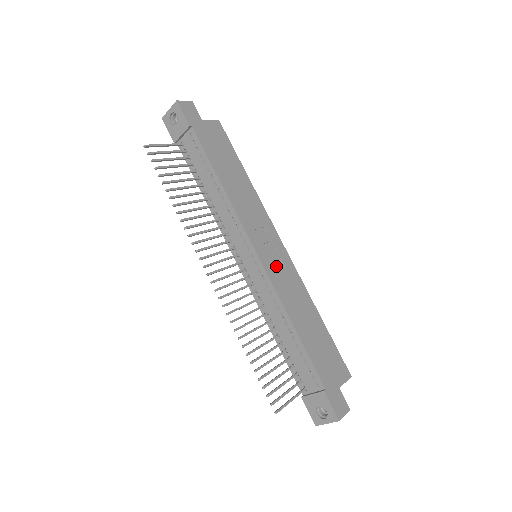
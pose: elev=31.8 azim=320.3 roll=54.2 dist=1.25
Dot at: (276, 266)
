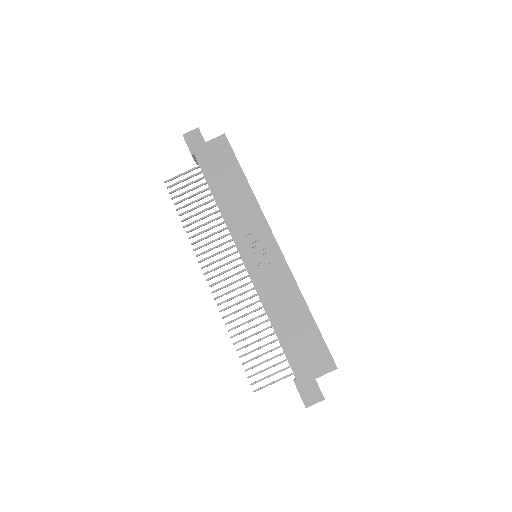
Dot at: (263, 267)
